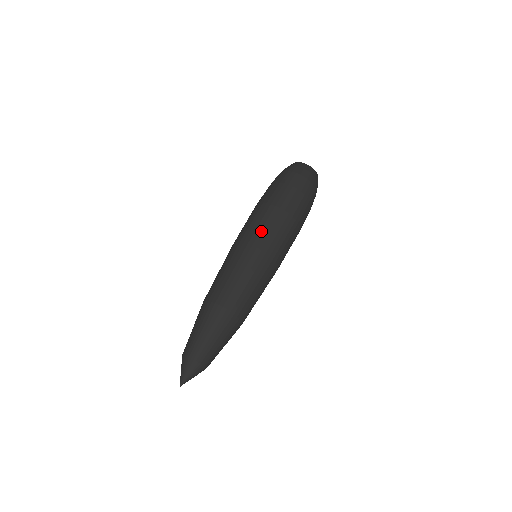
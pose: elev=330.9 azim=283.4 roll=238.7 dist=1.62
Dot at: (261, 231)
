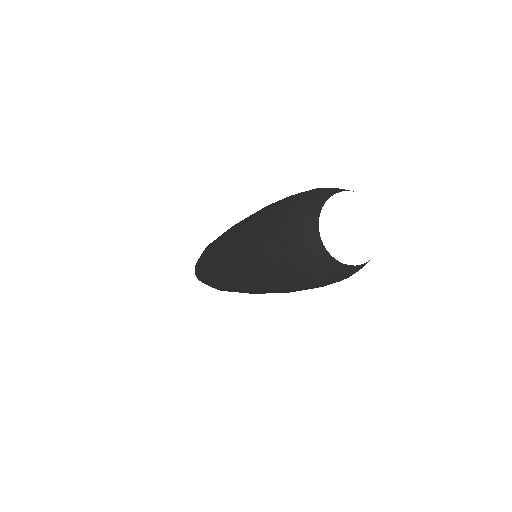
Dot at: (228, 264)
